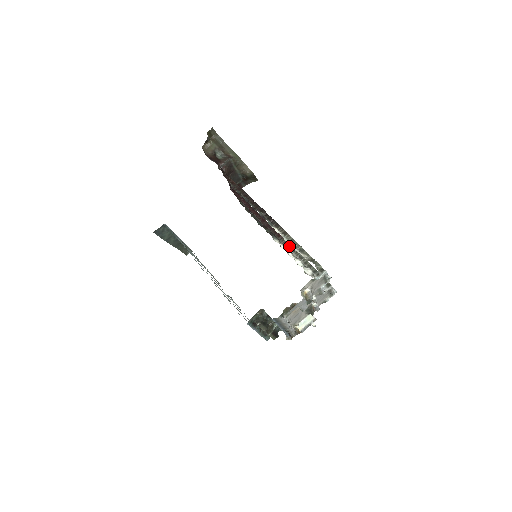
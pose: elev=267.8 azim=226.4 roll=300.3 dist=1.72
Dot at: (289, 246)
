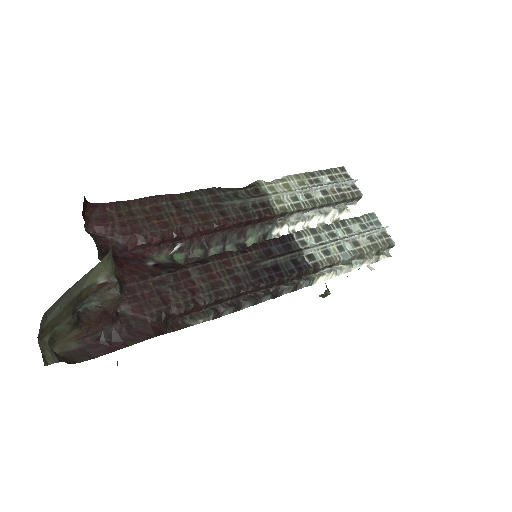
Dot at: (290, 214)
